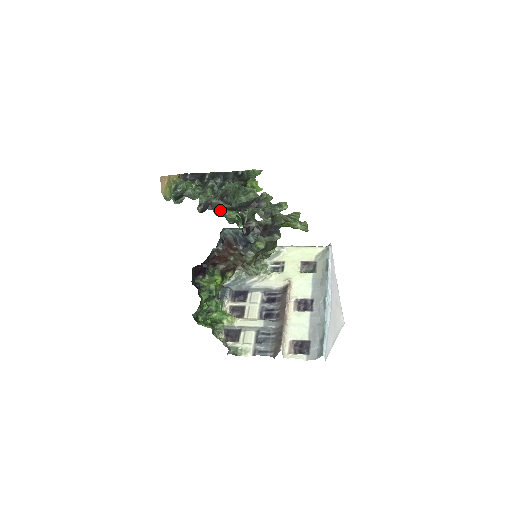
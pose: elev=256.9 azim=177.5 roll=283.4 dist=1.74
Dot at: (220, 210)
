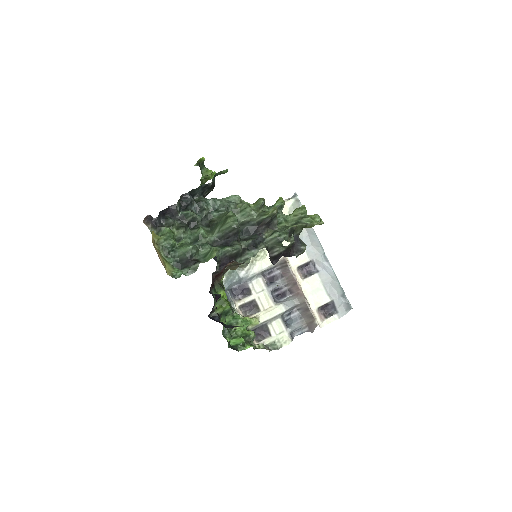
Dot at: (241, 255)
